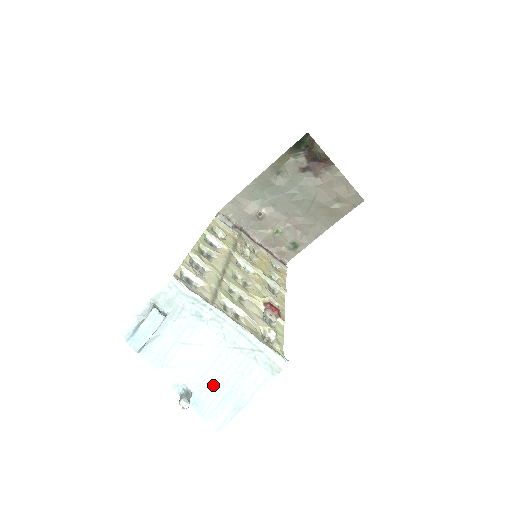
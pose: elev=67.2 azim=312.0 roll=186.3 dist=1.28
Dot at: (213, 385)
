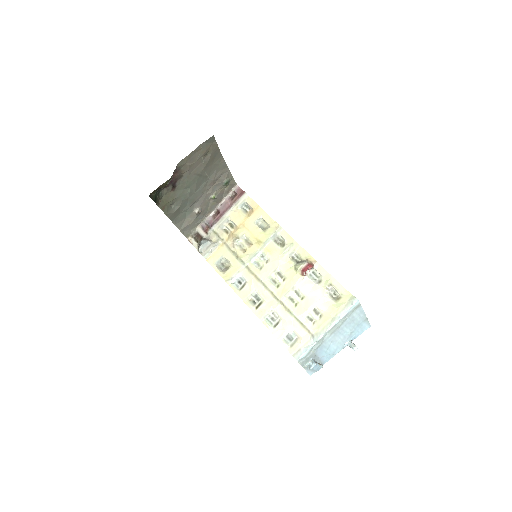
Dot at: (351, 332)
